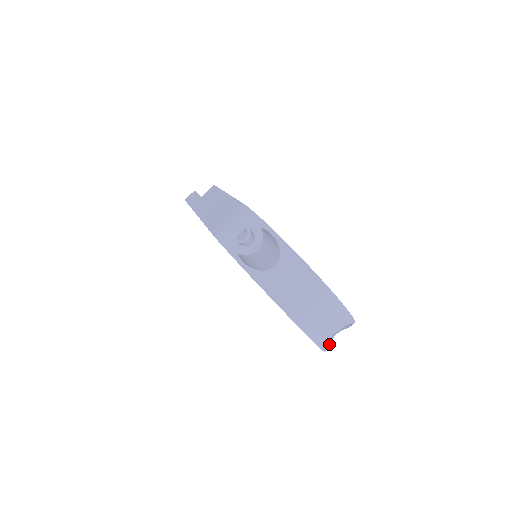
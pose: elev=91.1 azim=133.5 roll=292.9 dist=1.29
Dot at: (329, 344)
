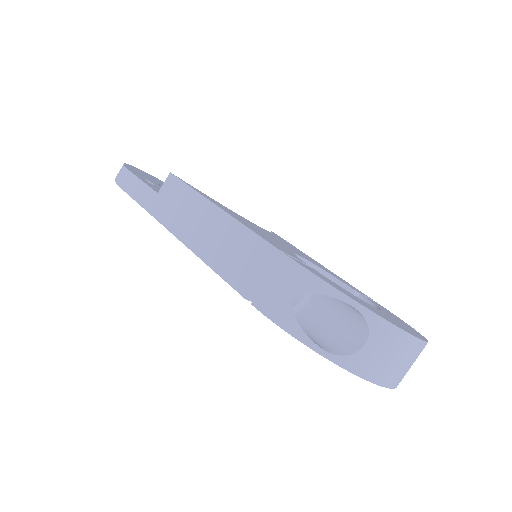
Dot at: occluded
